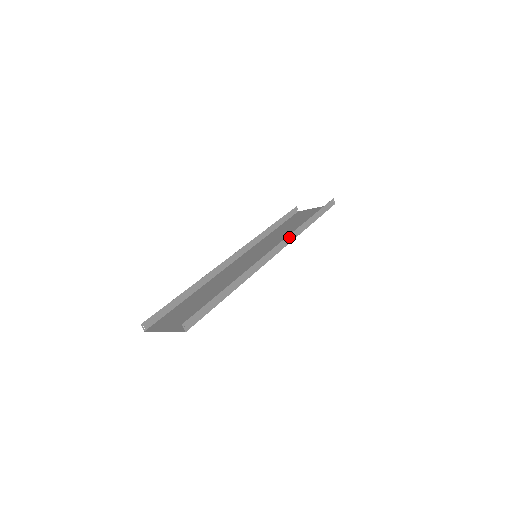
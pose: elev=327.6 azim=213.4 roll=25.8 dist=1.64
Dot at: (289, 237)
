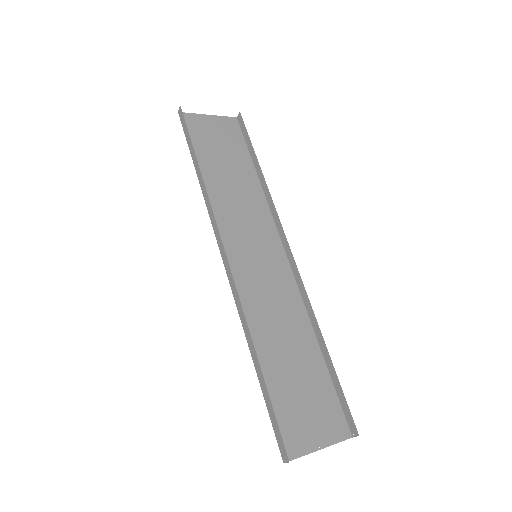
Dot at: (278, 219)
